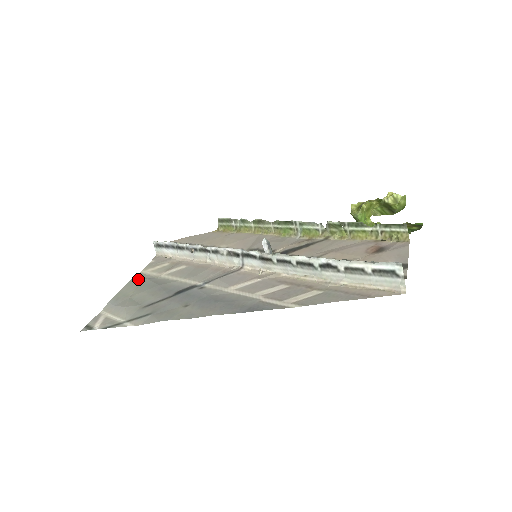
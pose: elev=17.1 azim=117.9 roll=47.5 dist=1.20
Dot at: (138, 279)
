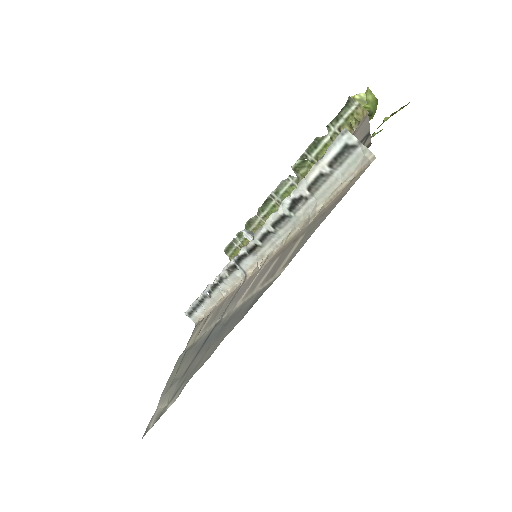
Dot at: (181, 357)
